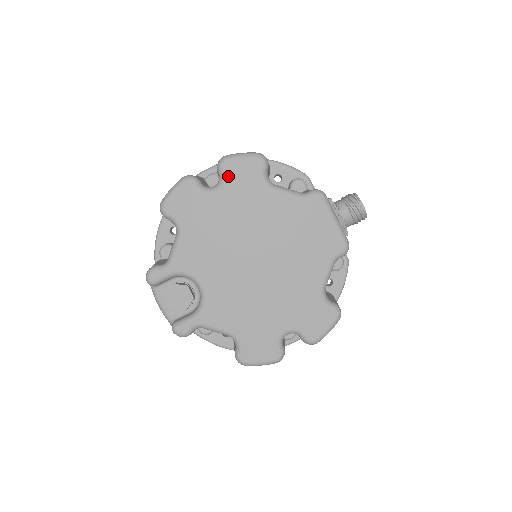
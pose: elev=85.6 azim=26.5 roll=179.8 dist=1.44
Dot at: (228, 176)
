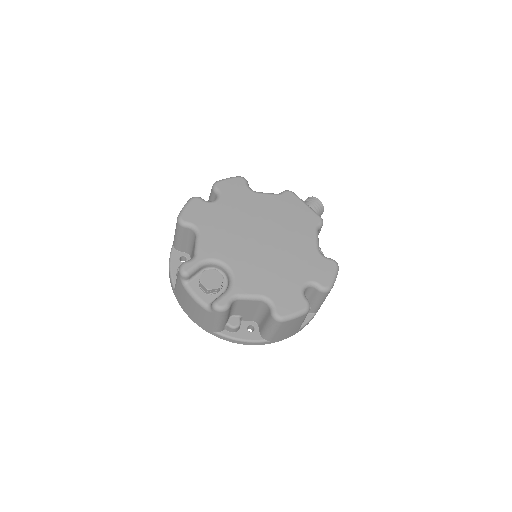
Dot at: (223, 191)
